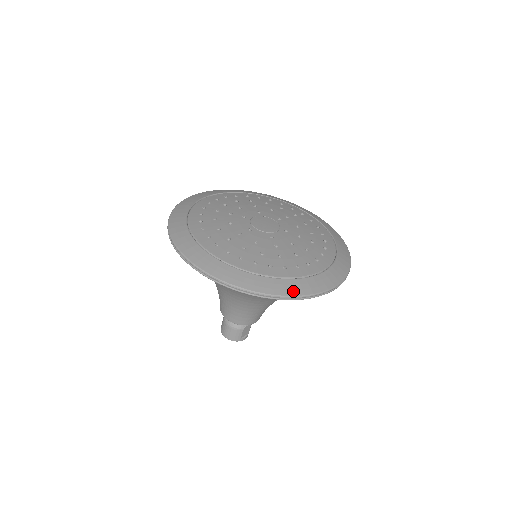
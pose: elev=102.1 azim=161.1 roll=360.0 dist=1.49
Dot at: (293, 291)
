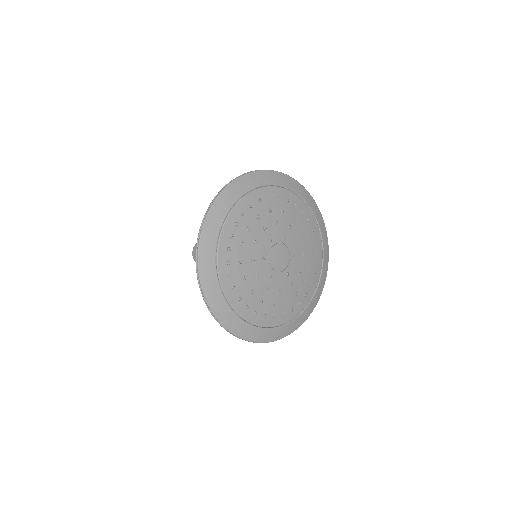
Dot at: (245, 335)
